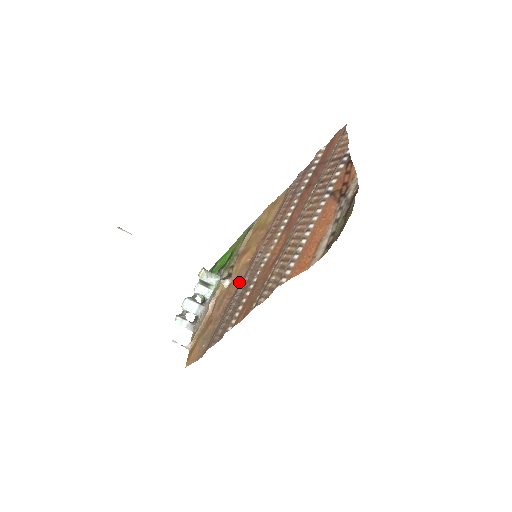
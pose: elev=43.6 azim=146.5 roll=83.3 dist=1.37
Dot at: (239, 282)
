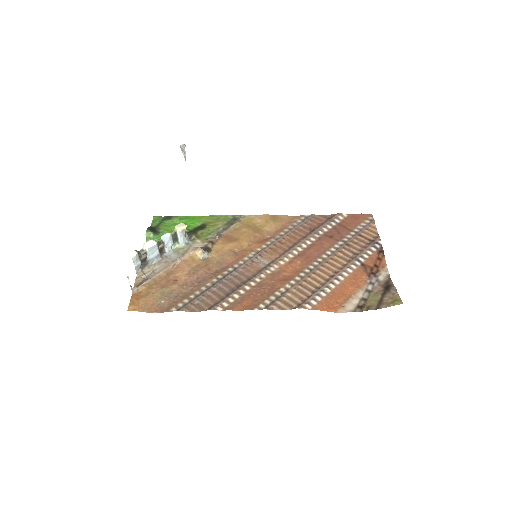
Dot at: (223, 265)
